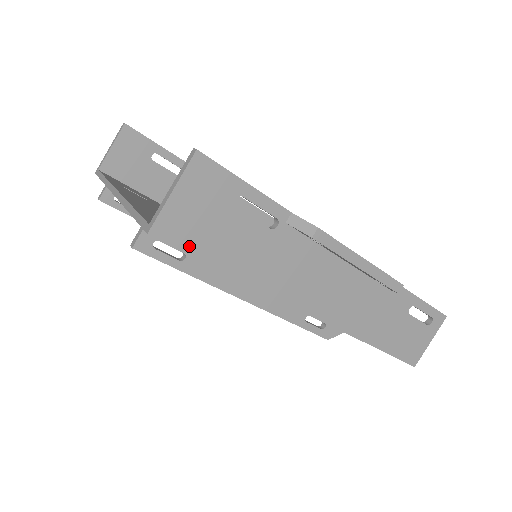
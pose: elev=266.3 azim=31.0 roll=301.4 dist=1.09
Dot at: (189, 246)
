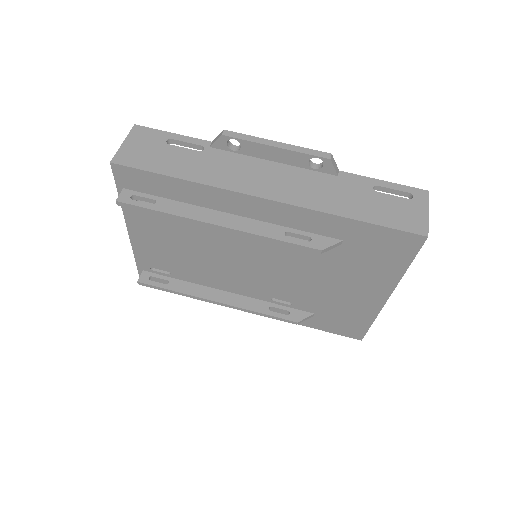
Dot at: (140, 166)
